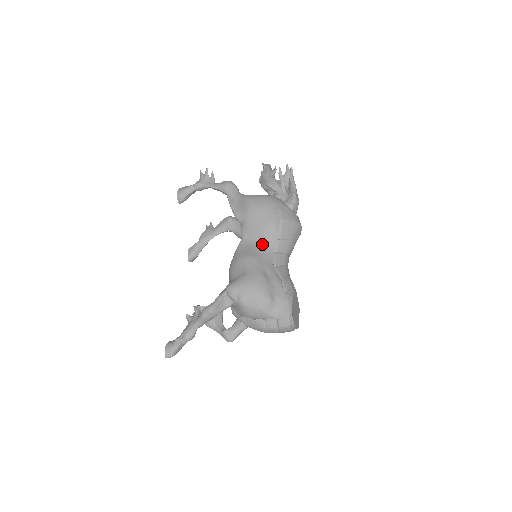
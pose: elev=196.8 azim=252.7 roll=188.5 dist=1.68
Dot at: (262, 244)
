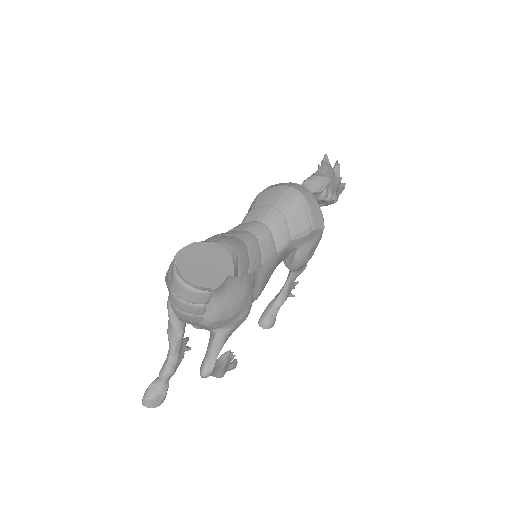
Dot at: occluded
